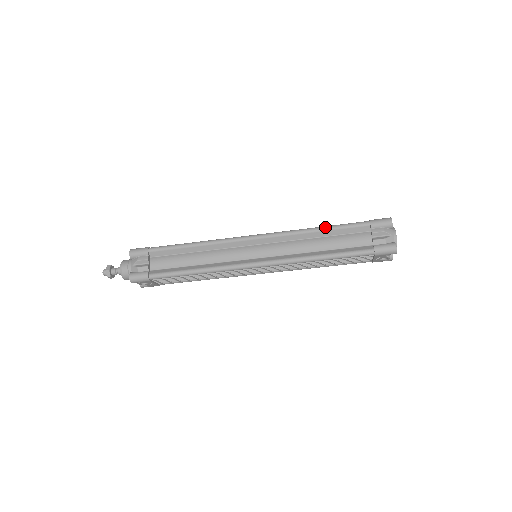
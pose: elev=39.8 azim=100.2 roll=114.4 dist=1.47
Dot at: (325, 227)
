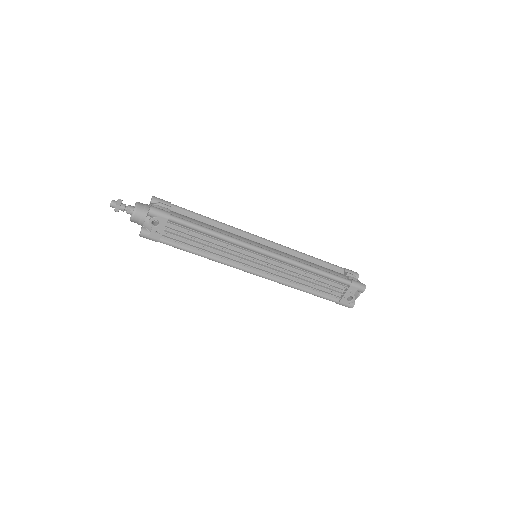
Dot at: (314, 257)
